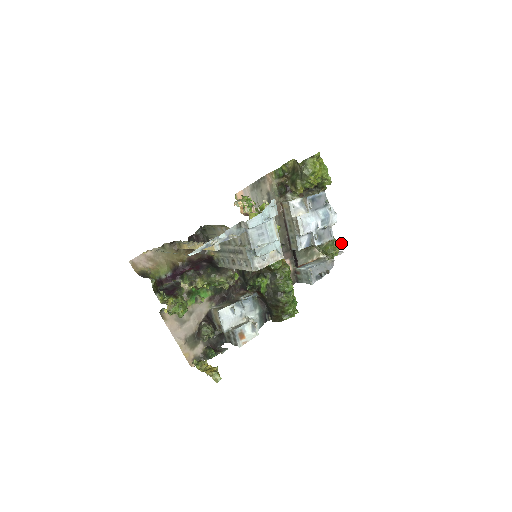
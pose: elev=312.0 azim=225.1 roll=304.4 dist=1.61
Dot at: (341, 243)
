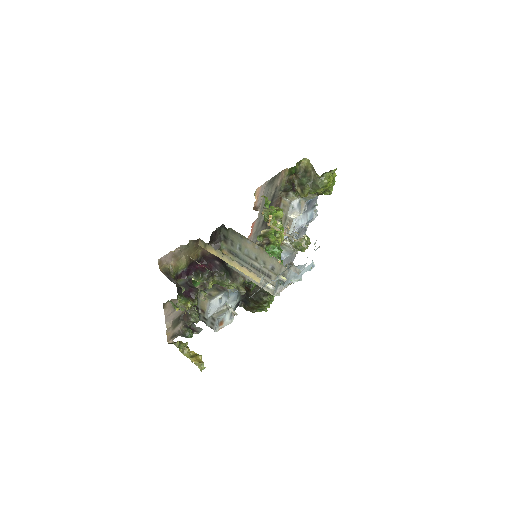
Dot at: occluded
